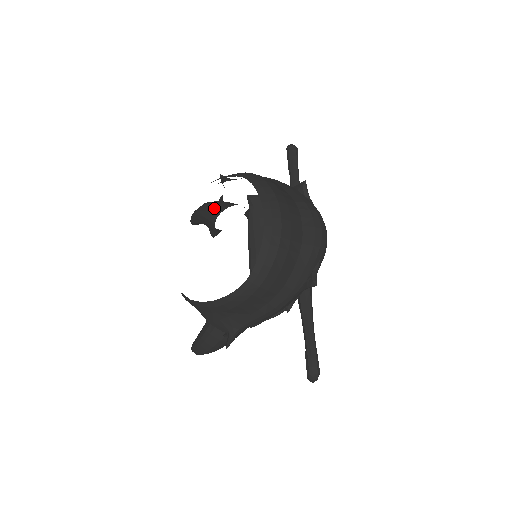
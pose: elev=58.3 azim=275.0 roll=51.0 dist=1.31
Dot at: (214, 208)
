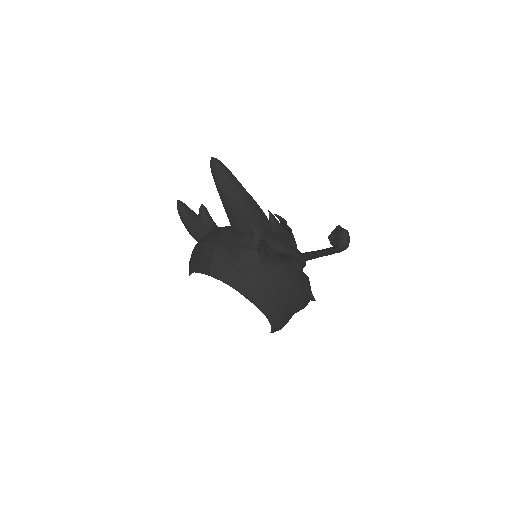
Dot at: (241, 229)
